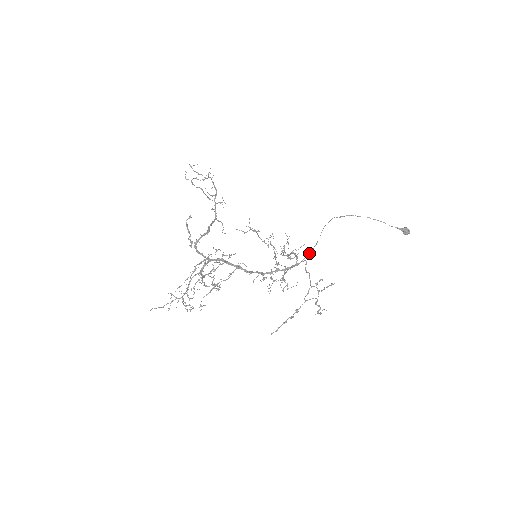
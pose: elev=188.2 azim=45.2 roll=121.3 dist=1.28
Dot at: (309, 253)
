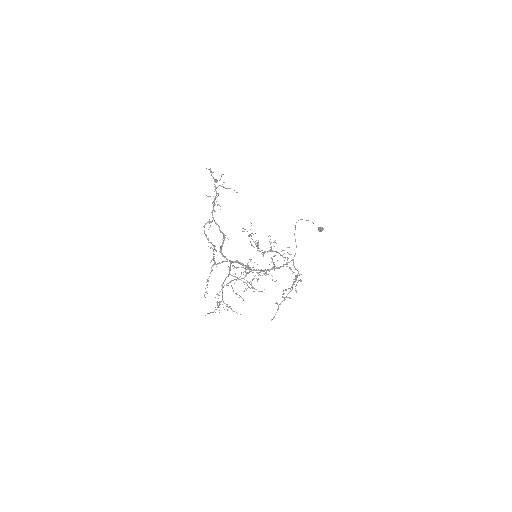
Dot at: (295, 254)
